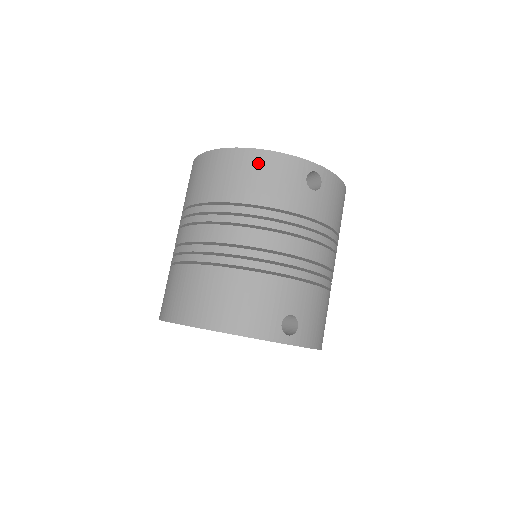
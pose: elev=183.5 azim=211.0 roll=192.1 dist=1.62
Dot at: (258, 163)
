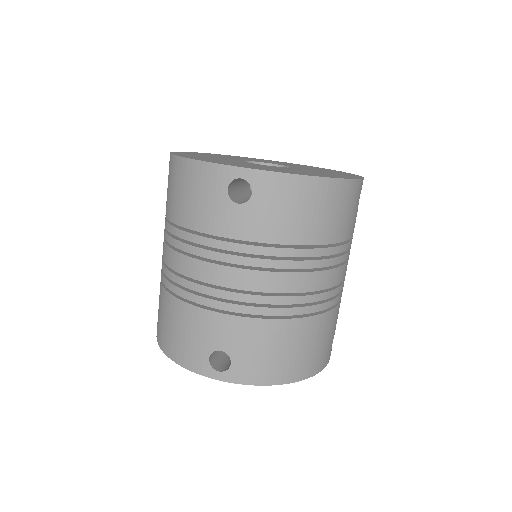
Dot at: (181, 175)
